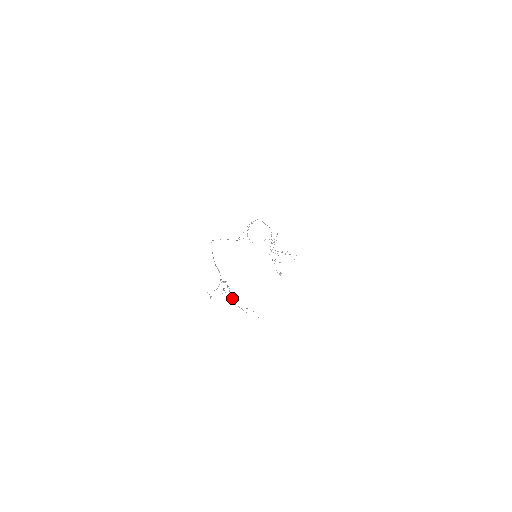
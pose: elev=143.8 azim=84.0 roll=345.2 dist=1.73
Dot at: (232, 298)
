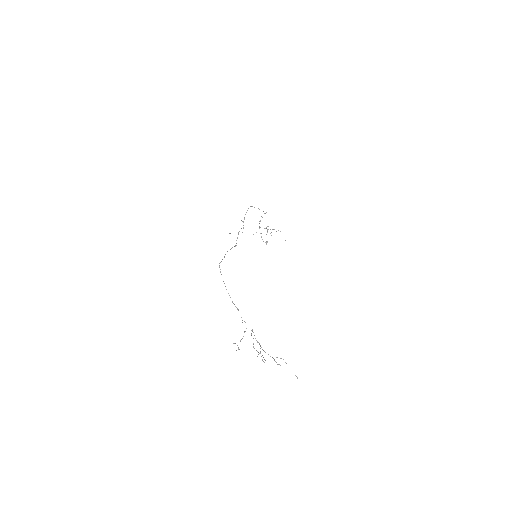
Dot at: occluded
